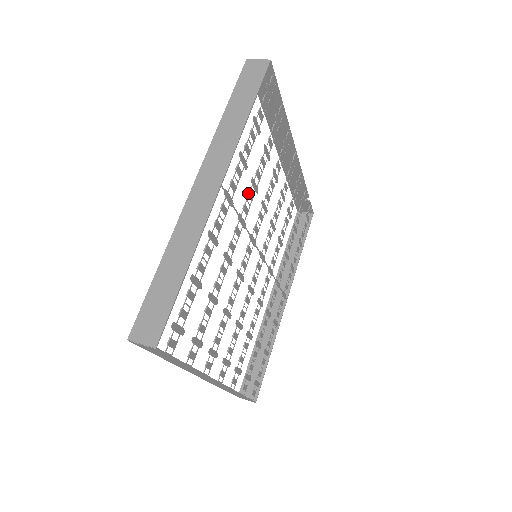
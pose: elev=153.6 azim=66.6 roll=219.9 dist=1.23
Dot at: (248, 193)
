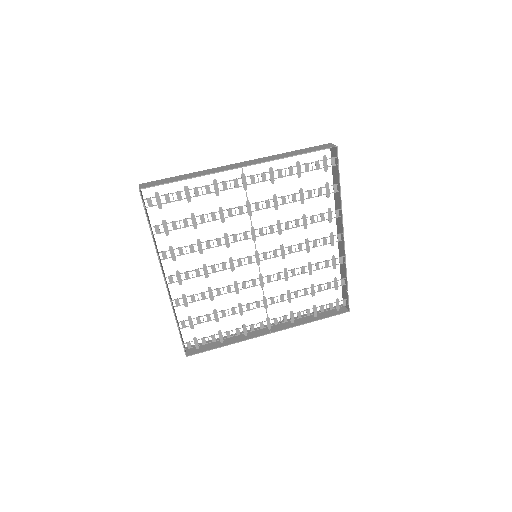
Dot at: (266, 200)
